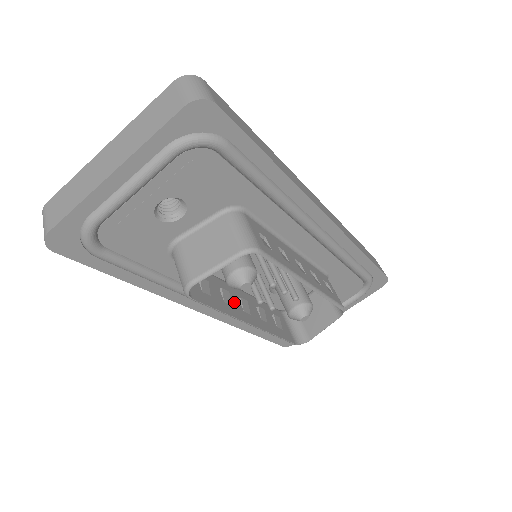
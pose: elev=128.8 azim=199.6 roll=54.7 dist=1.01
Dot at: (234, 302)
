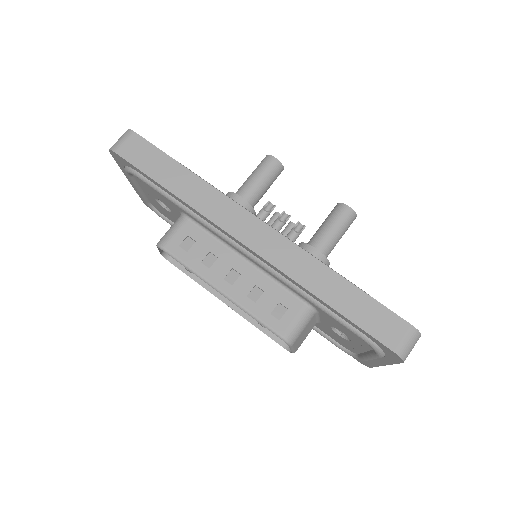
Dot at: occluded
